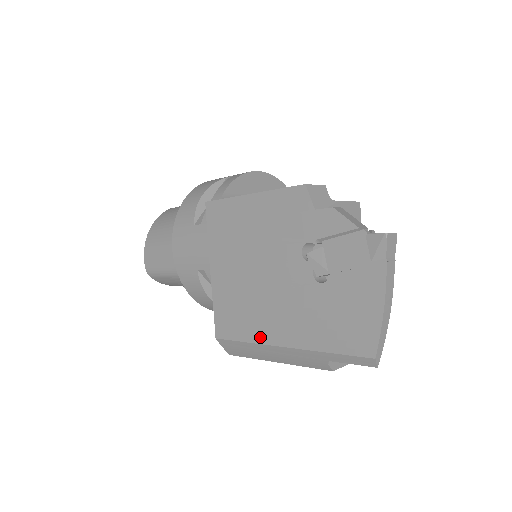
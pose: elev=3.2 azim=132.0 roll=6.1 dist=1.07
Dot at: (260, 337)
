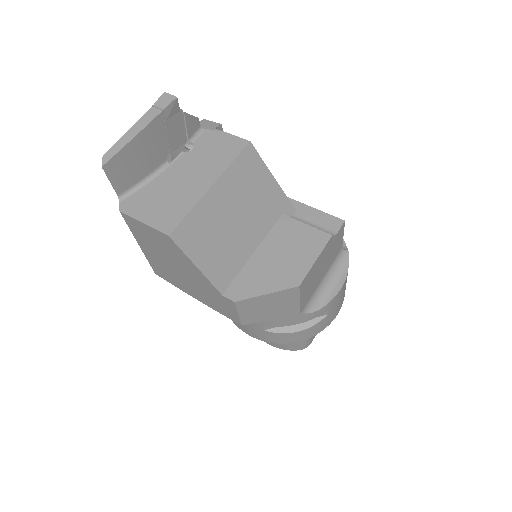
Dot at: occluded
